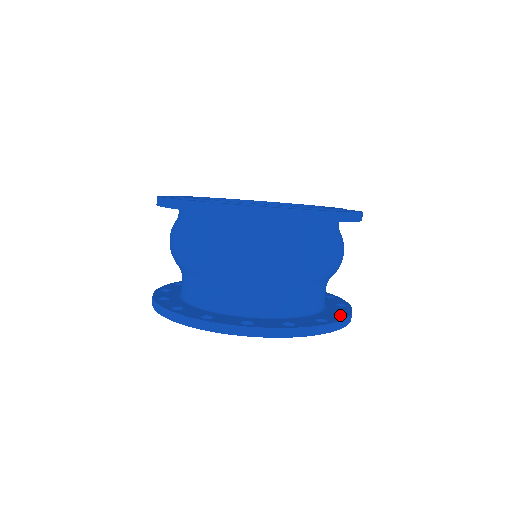
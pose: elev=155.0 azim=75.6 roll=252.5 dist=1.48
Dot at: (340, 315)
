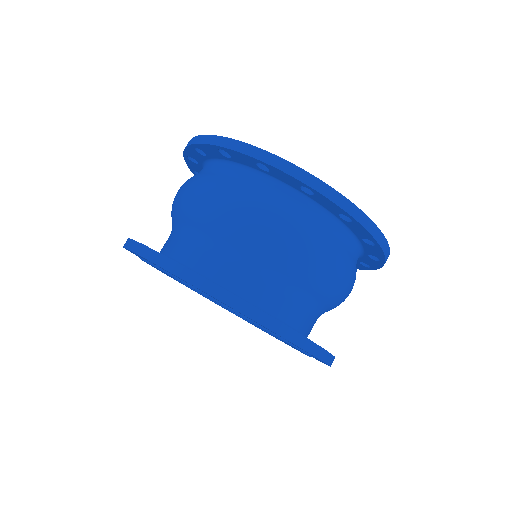
Dot at: occluded
